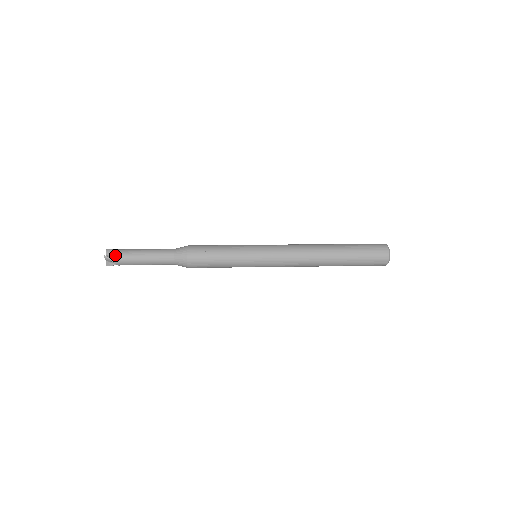
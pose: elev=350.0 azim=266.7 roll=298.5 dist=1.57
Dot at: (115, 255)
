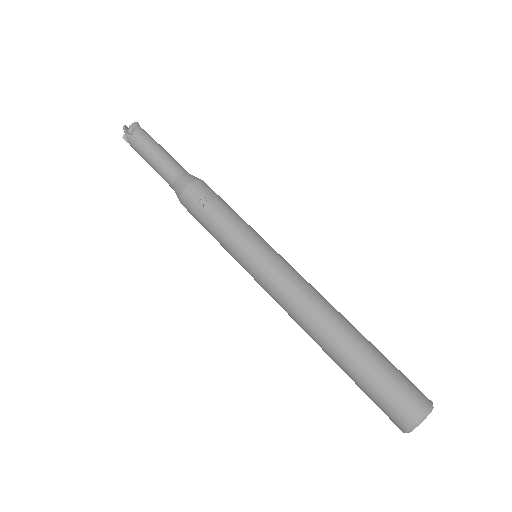
Dot at: (133, 132)
